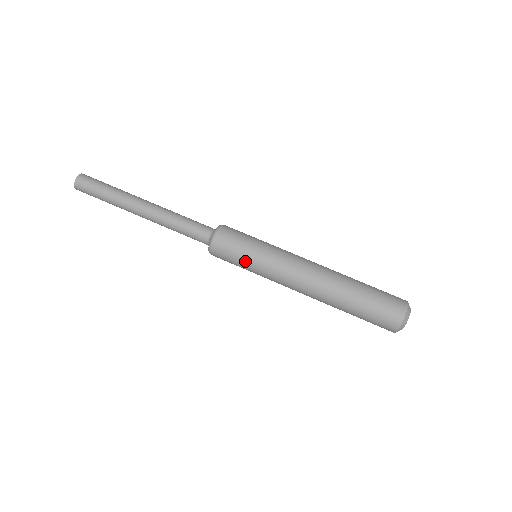
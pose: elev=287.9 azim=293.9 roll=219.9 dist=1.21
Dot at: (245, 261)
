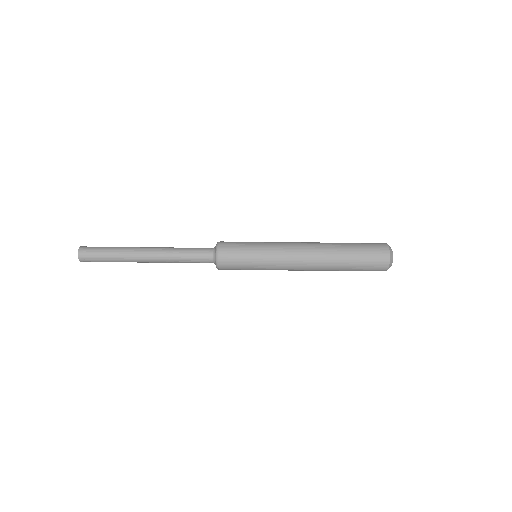
Dot at: occluded
